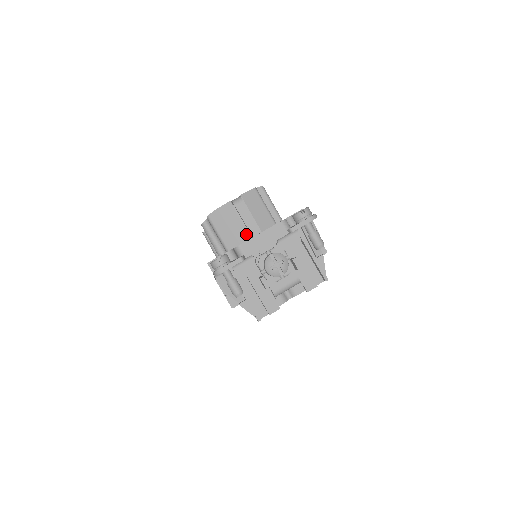
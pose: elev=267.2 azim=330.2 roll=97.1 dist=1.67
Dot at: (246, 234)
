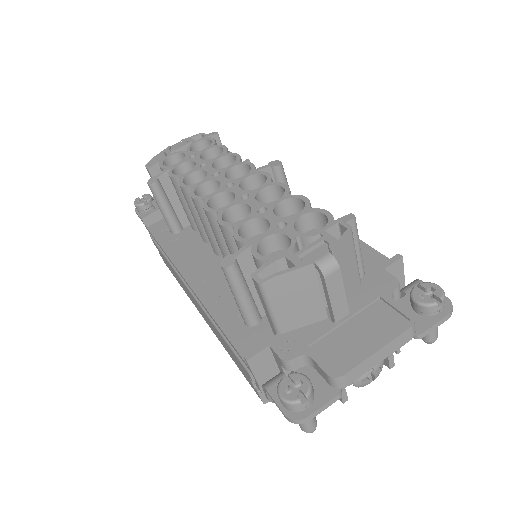
Dot at: (321, 313)
